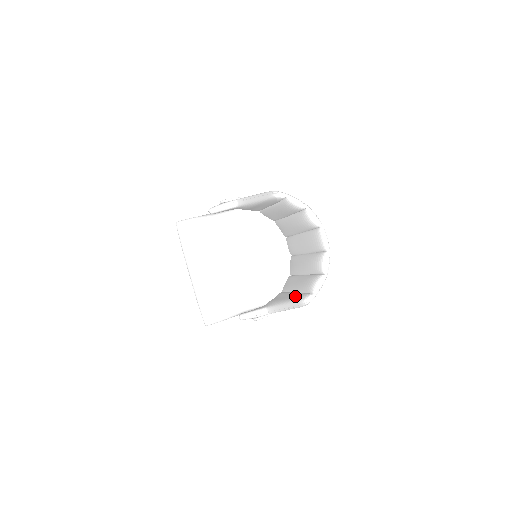
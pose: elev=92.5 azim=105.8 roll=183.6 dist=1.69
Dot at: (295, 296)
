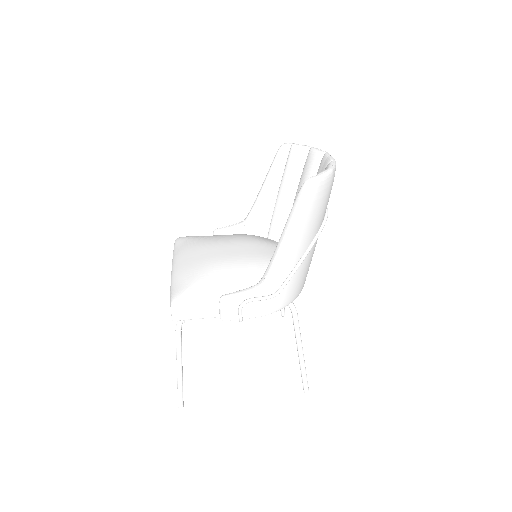
Dot at: occluded
